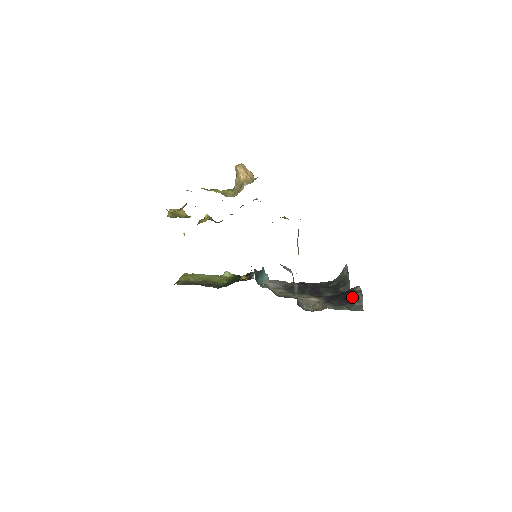
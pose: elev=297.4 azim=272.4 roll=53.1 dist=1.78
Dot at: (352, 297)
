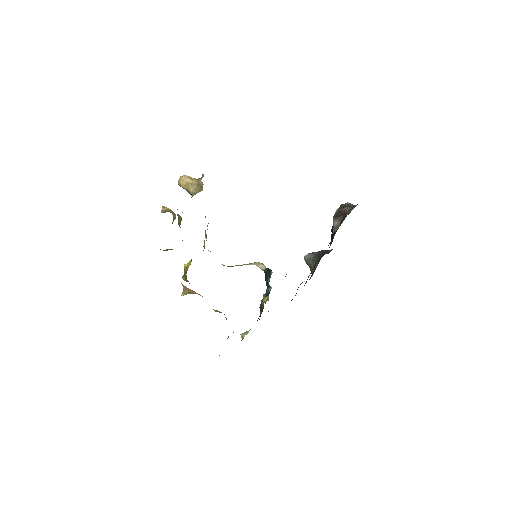
Dot at: (342, 210)
